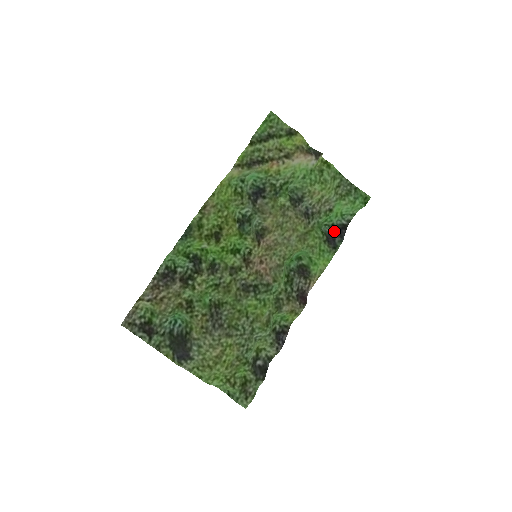
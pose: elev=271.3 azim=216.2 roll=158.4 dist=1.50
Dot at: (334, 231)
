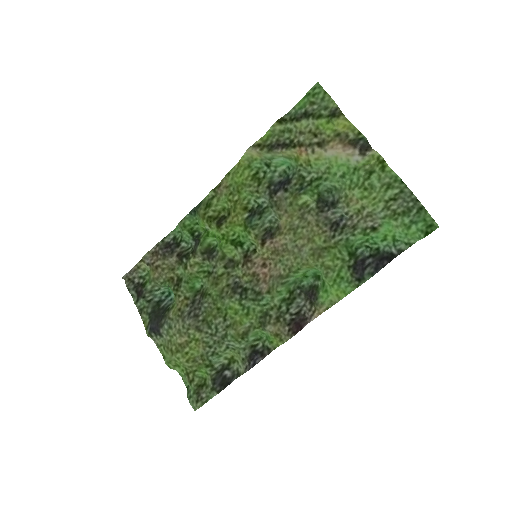
Dot at: (373, 258)
